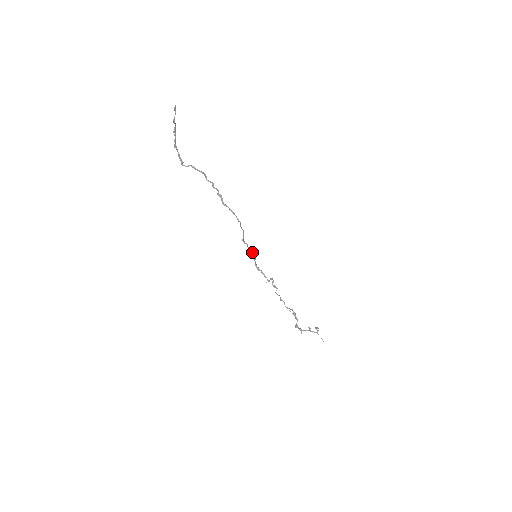
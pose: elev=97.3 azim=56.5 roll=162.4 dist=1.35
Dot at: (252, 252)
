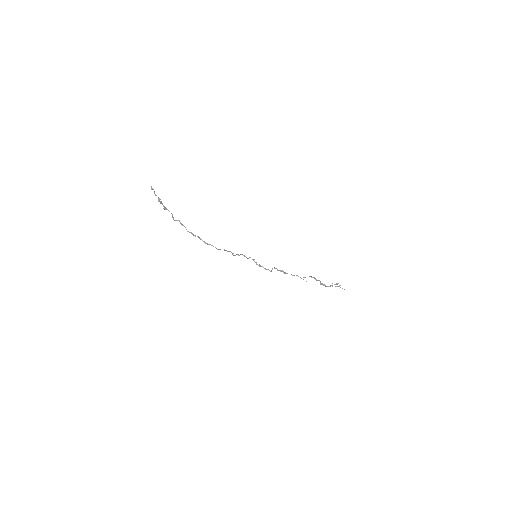
Dot at: (248, 258)
